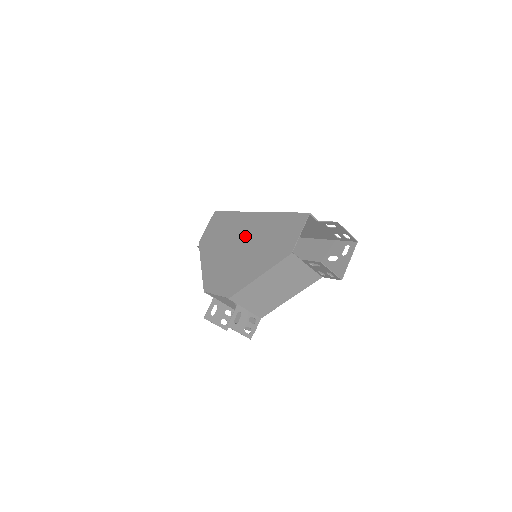
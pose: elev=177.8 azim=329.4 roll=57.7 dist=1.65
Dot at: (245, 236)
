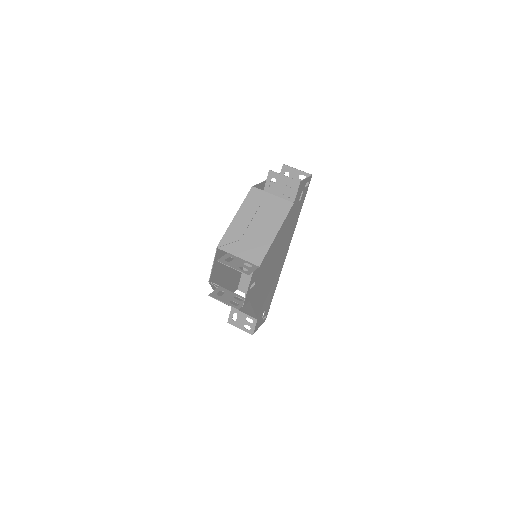
Dot at: occluded
